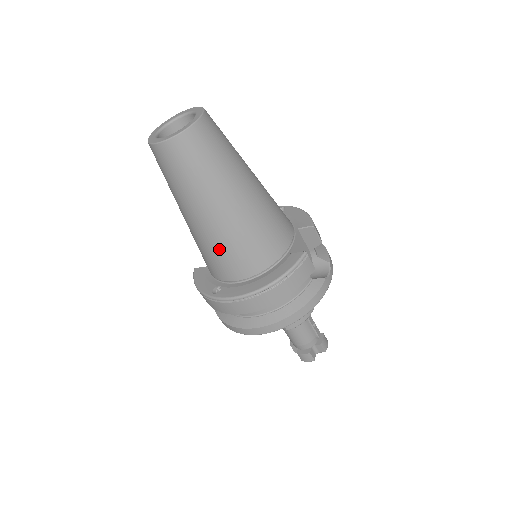
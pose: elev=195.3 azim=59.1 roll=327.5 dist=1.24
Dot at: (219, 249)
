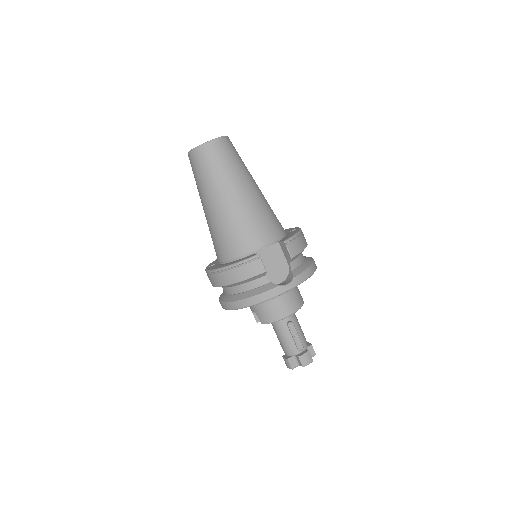
Dot at: (212, 234)
